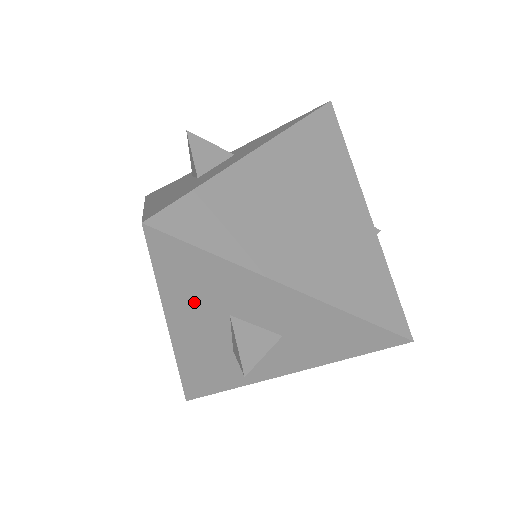
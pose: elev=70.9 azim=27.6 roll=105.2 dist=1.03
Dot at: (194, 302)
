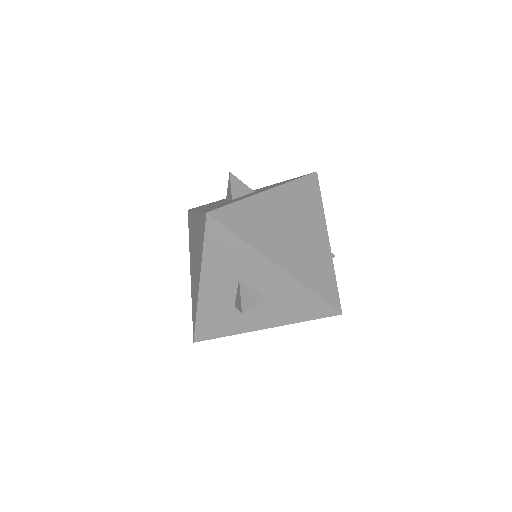
Dot at: (220, 266)
